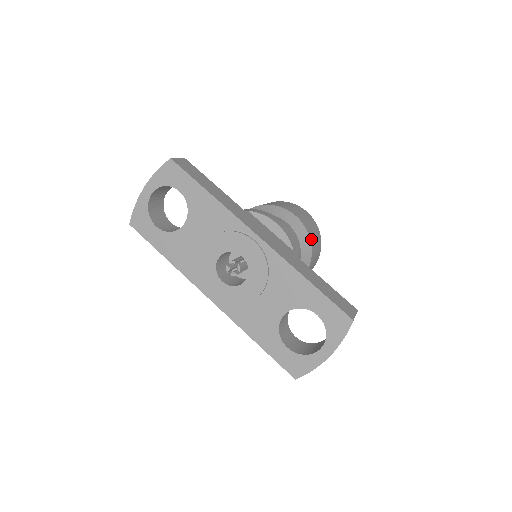
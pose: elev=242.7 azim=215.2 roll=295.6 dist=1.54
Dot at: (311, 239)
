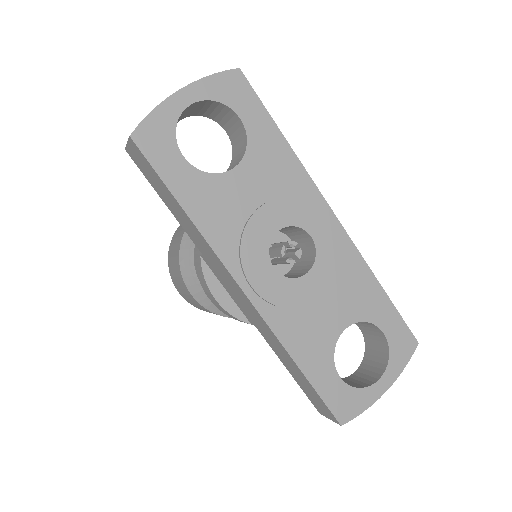
Dot at: occluded
